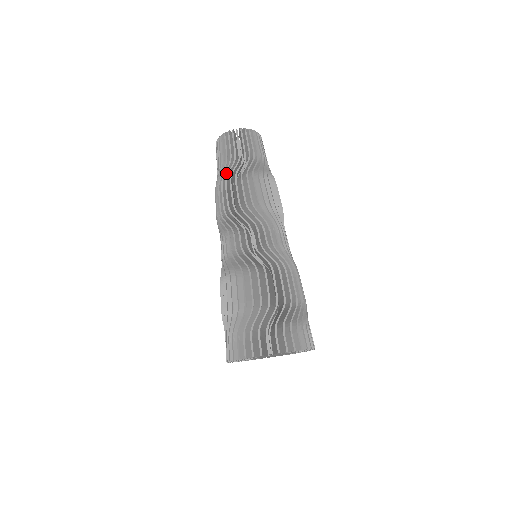
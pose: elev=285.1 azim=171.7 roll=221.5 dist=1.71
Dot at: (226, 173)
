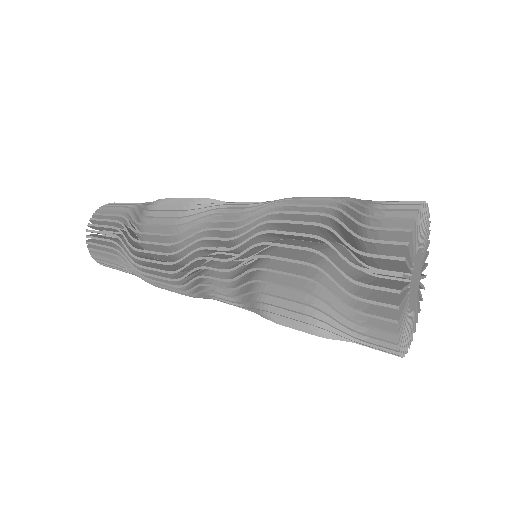
Dot at: occluded
